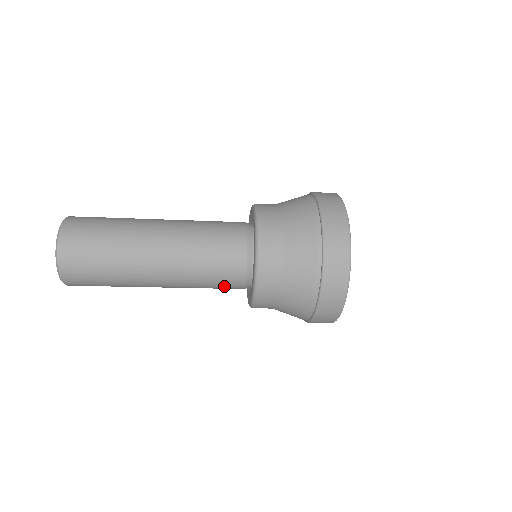
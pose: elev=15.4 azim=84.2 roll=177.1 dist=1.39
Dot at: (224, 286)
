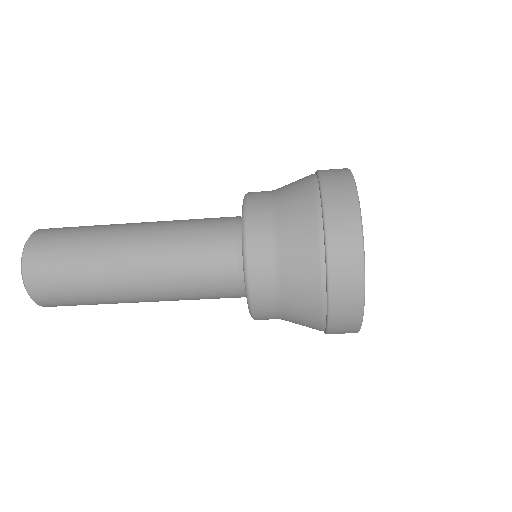
Dot at: (211, 250)
